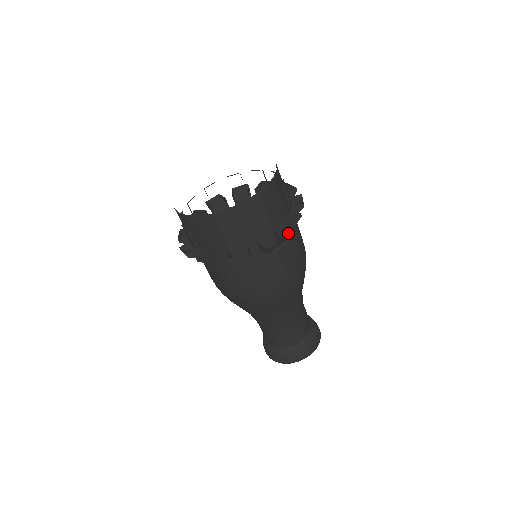
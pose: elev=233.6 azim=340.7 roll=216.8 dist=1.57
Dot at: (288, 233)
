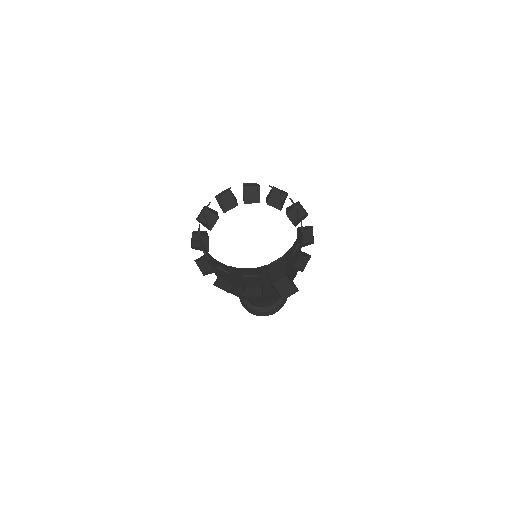
Dot at: (295, 264)
